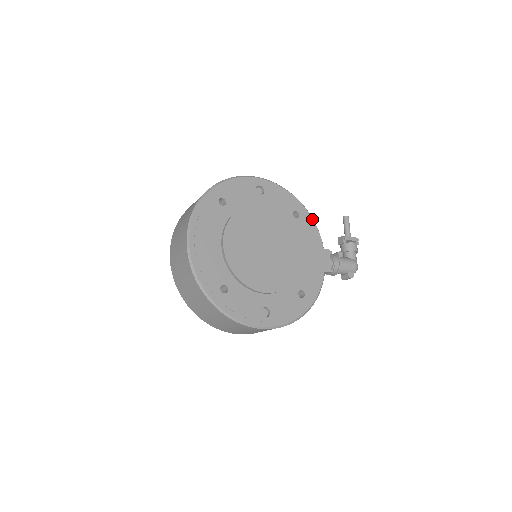
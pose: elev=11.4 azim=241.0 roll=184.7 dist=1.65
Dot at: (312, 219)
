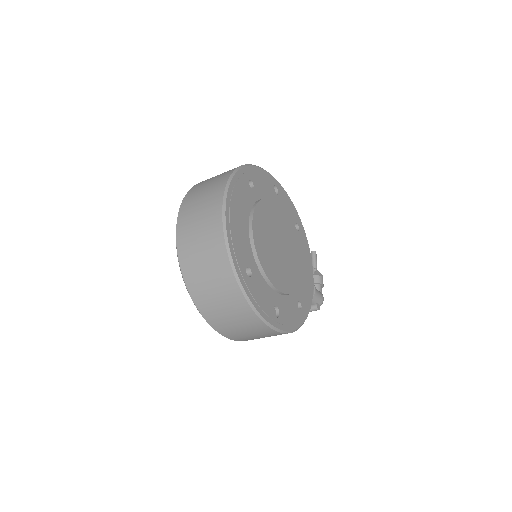
Dot at: (306, 237)
